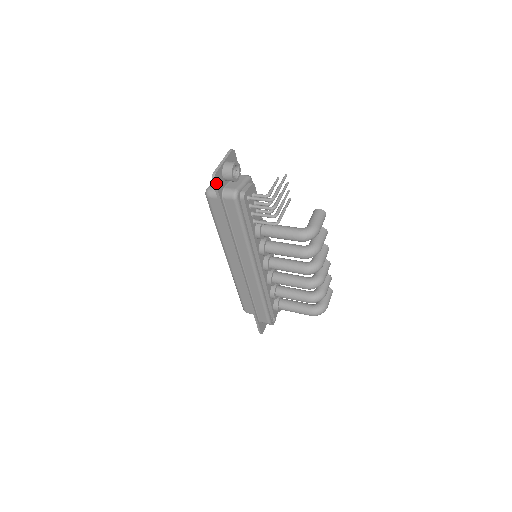
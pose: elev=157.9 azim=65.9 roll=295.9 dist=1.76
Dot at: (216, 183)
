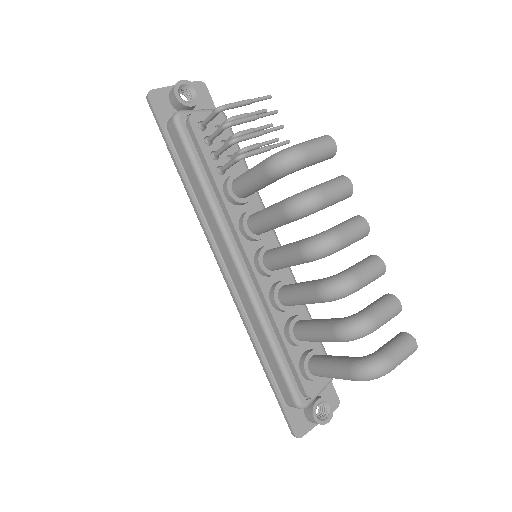
Dot at: (152, 103)
